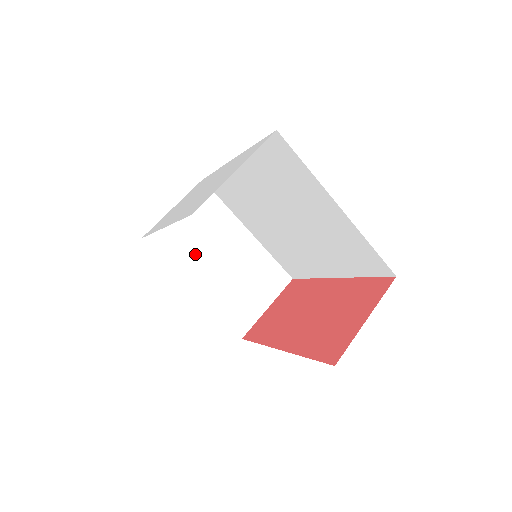
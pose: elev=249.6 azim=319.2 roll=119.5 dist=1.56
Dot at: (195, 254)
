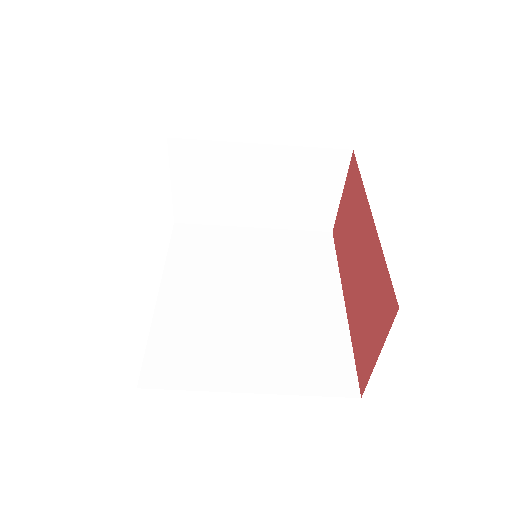
Dot at: (227, 202)
